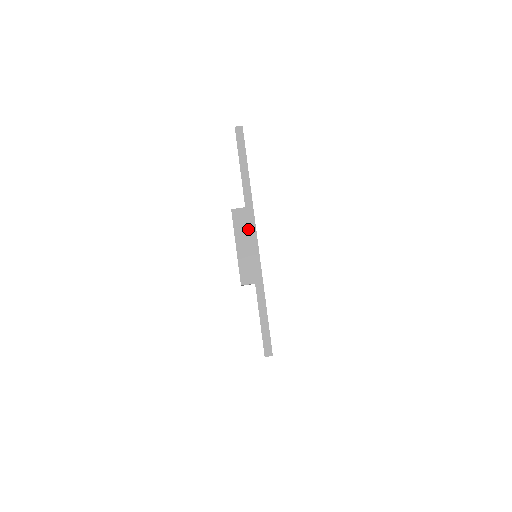
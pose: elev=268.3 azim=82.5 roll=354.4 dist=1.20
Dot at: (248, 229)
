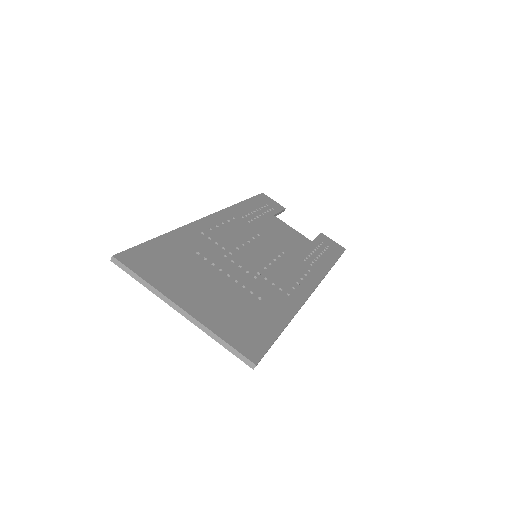
Dot at: (173, 308)
